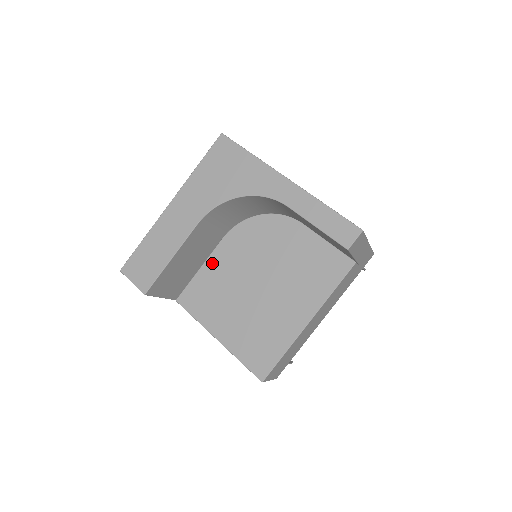
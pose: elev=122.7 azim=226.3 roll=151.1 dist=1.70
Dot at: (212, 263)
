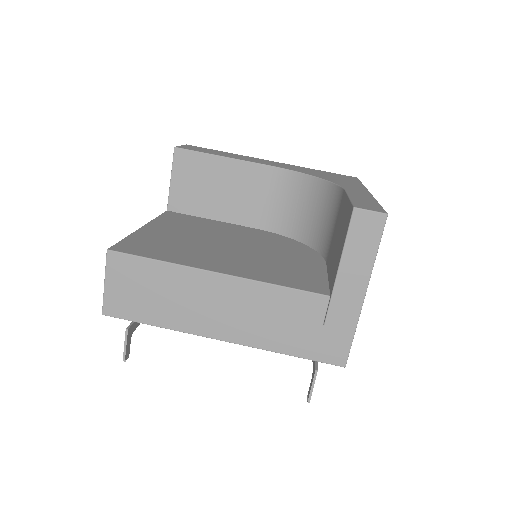
Dot at: (225, 224)
